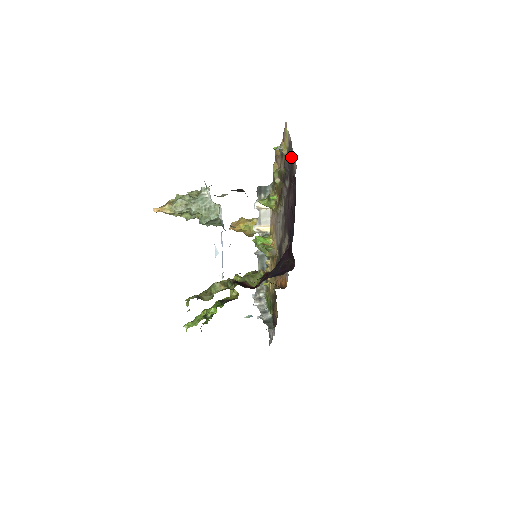
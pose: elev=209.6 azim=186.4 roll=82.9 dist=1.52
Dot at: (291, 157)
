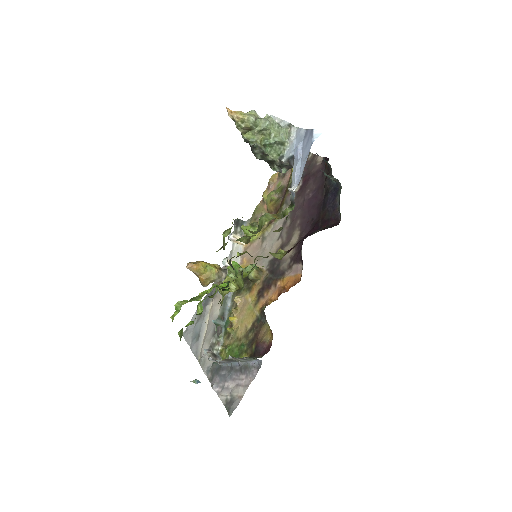
Dot at: (306, 163)
